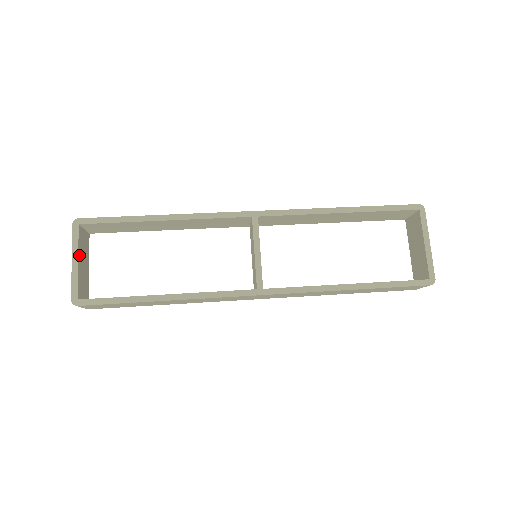
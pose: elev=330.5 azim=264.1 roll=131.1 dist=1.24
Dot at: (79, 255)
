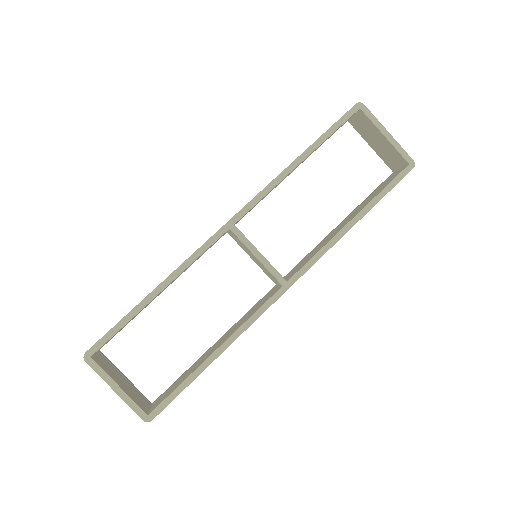
Dot at: (114, 380)
